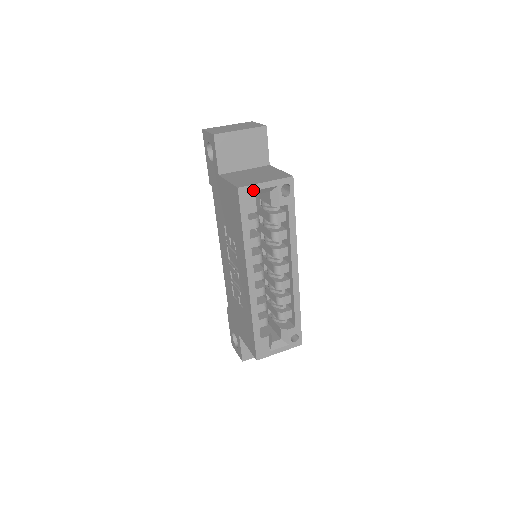
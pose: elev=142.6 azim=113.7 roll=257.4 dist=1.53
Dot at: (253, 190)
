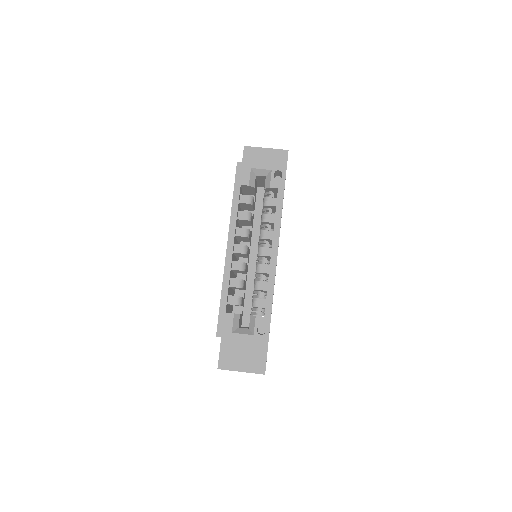
Dot at: (249, 167)
